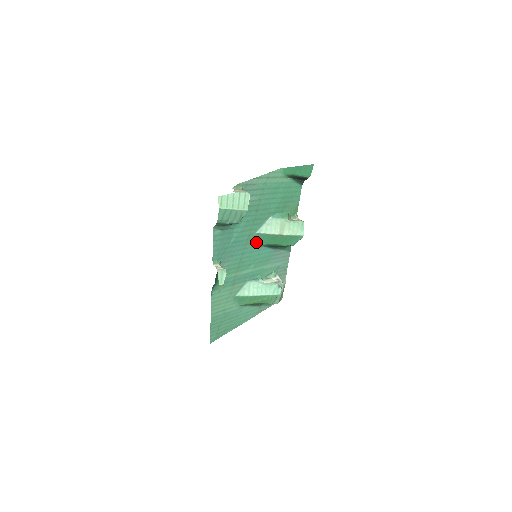
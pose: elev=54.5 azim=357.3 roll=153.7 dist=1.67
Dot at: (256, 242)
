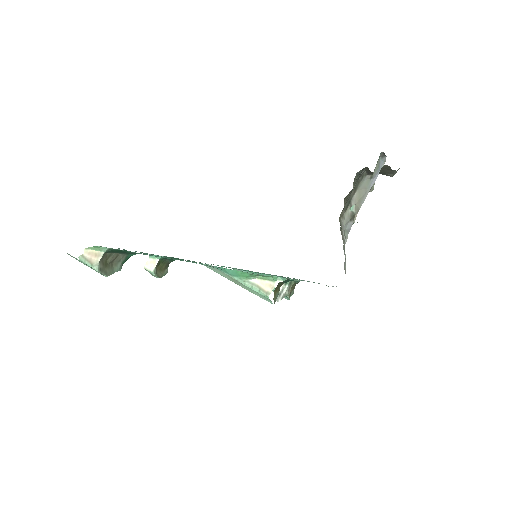
Dot at: occluded
